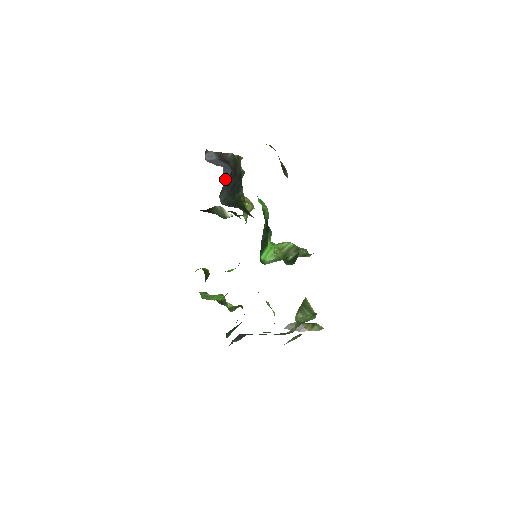
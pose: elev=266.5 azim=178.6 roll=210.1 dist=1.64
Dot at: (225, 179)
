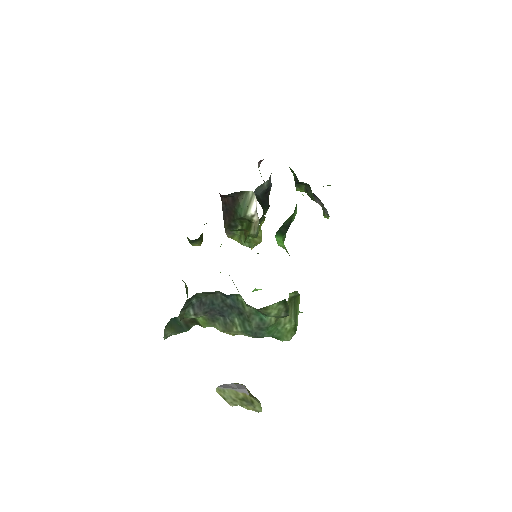
Dot at: (269, 180)
